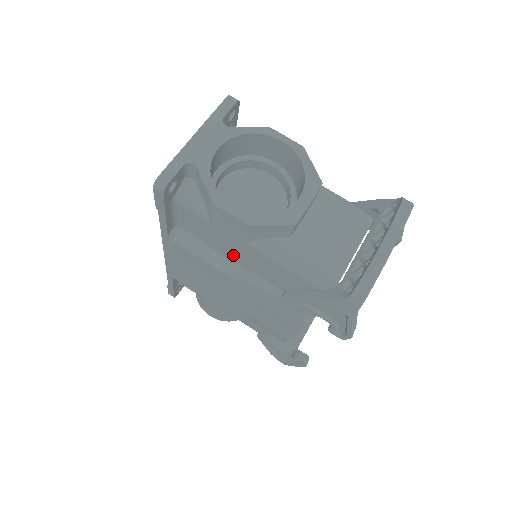
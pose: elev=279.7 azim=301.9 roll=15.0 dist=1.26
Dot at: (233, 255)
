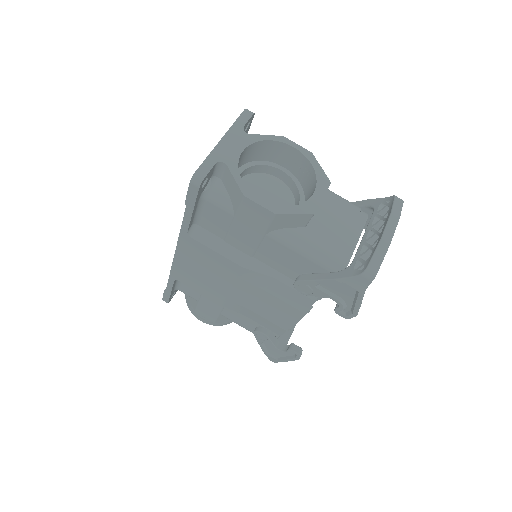
Dot at: (249, 247)
